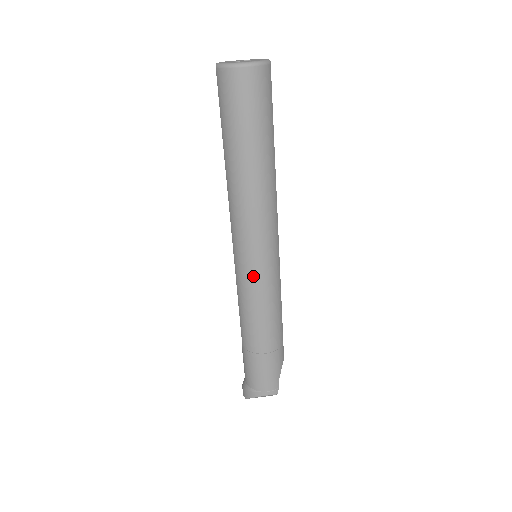
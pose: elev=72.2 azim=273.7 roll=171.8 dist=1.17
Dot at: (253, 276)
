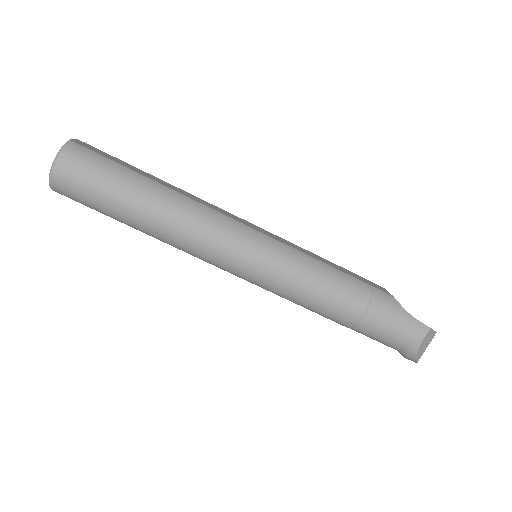
Dot at: (264, 273)
